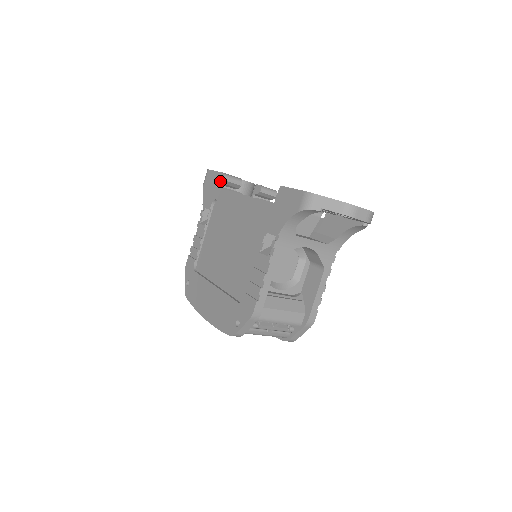
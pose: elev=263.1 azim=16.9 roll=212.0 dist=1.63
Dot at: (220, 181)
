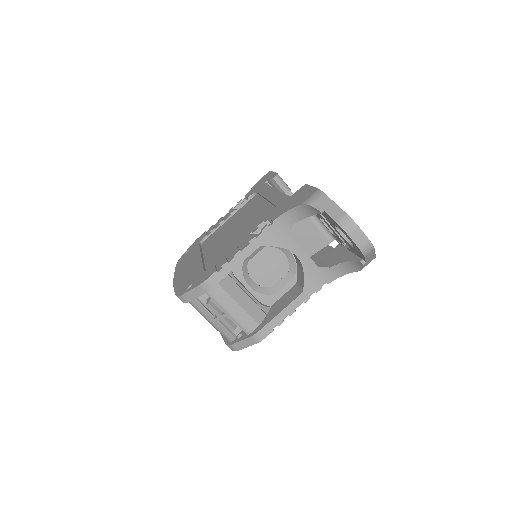
Dot at: (270, 179)
